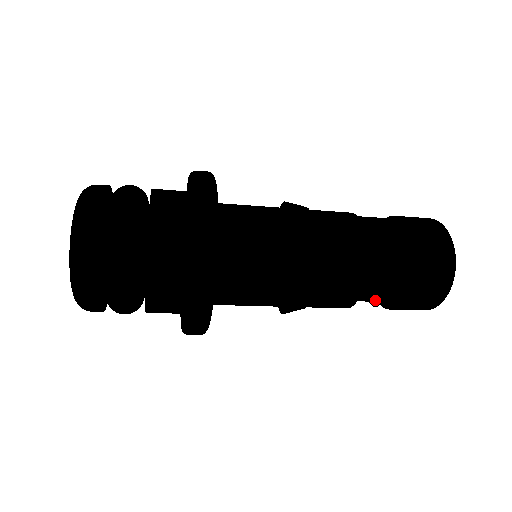
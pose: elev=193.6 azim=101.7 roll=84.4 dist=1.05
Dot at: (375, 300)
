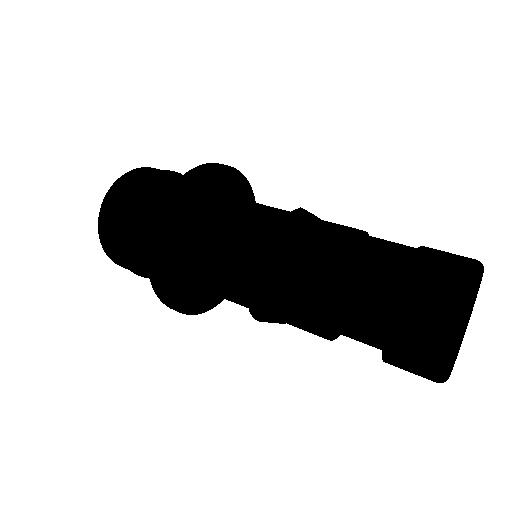
Dot at: occluded
